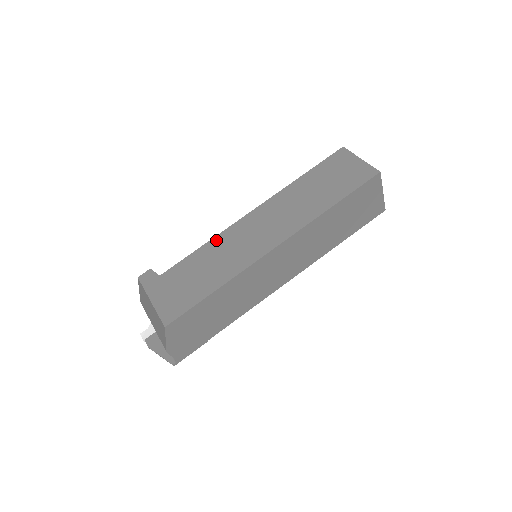
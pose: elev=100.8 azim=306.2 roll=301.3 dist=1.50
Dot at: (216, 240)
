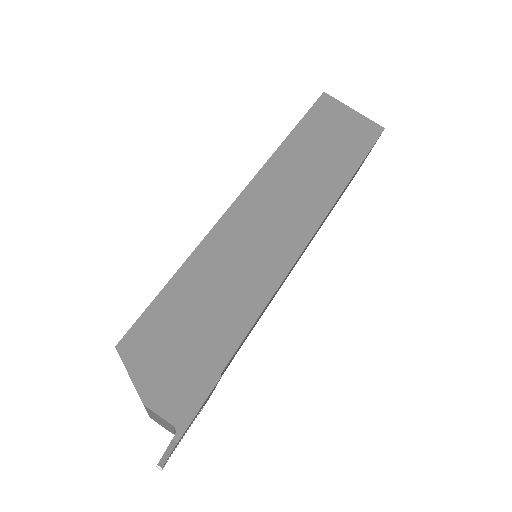
Dot at: occluded
